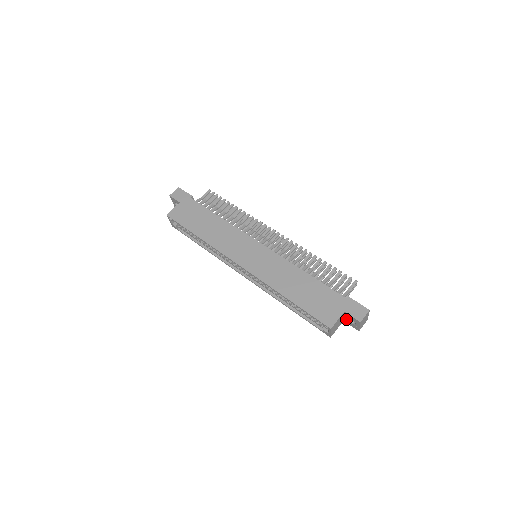
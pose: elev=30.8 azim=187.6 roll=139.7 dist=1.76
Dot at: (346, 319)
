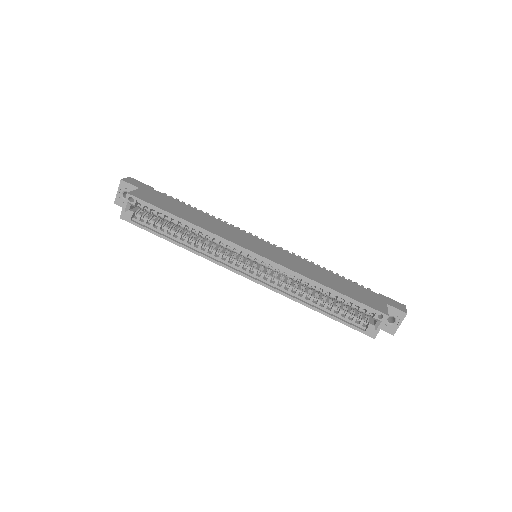
Dot at: occluded
